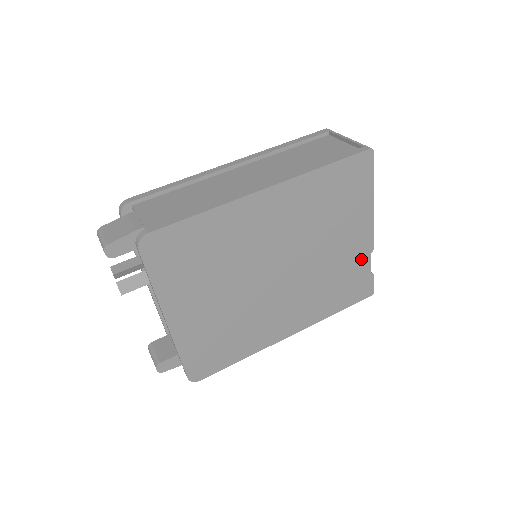
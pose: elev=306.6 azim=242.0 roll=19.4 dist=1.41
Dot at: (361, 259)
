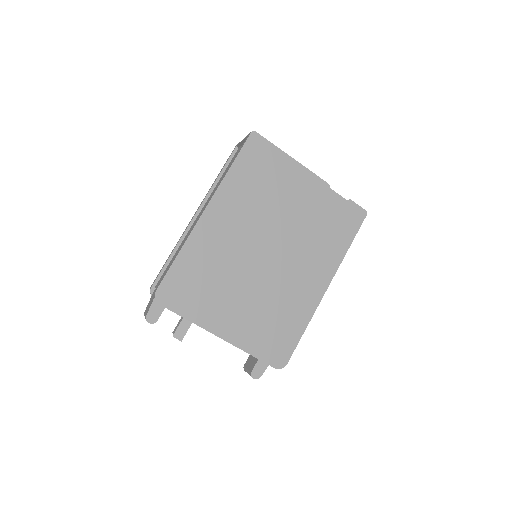
Dot at: (326, 198)
